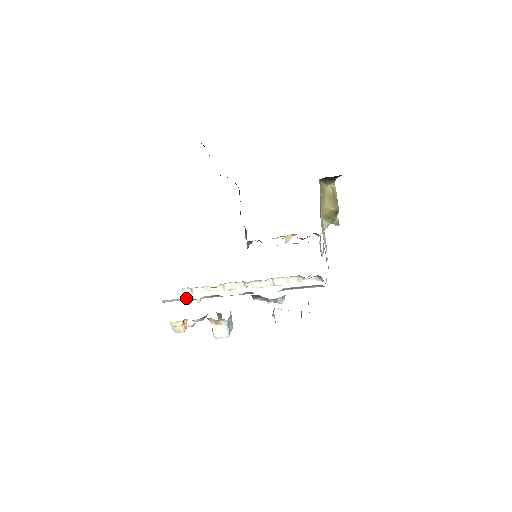
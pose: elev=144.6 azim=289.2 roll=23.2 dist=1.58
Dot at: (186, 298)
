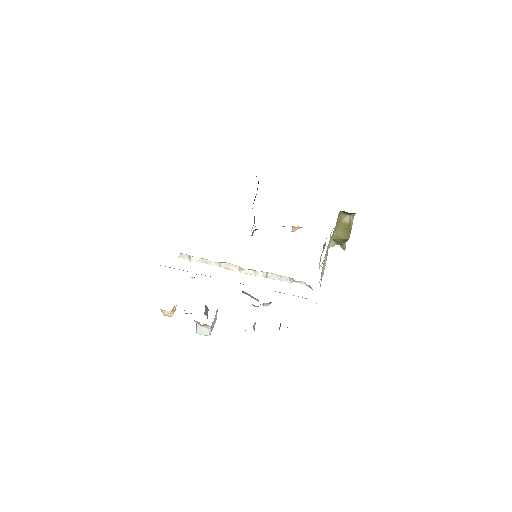
Dot at: occluded
